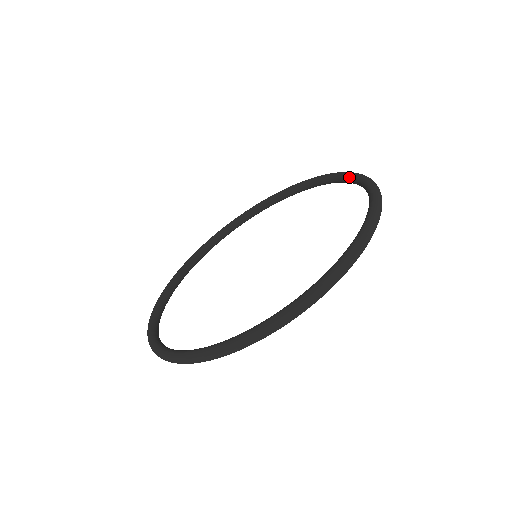
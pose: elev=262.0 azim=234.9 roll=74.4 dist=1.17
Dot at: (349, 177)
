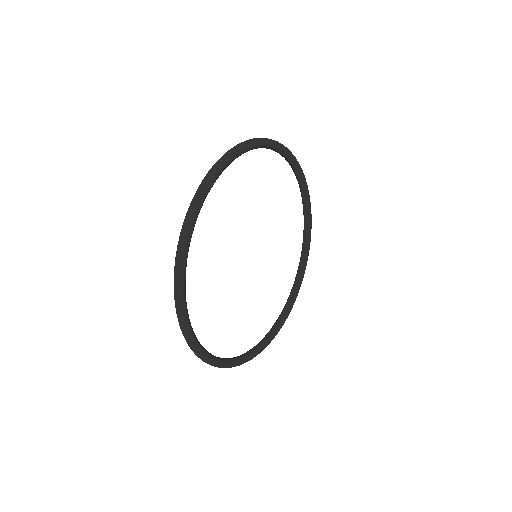
Dot at: occluded
